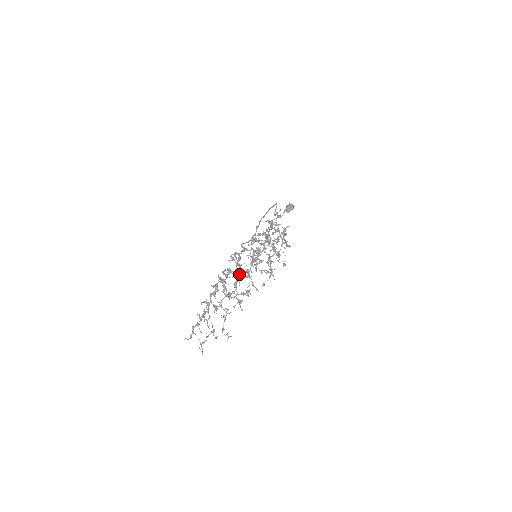
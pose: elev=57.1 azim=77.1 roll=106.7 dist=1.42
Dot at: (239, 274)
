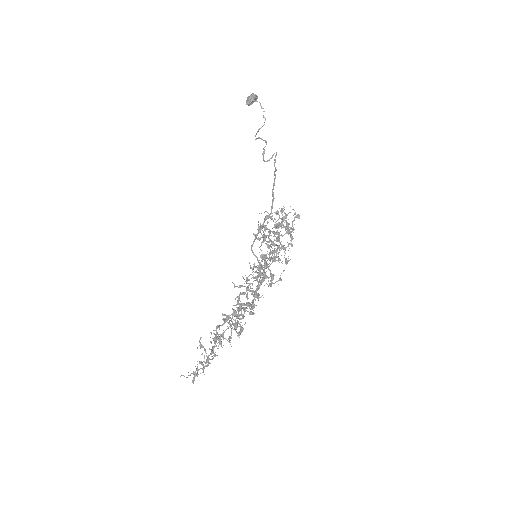
Dot at: occluded
